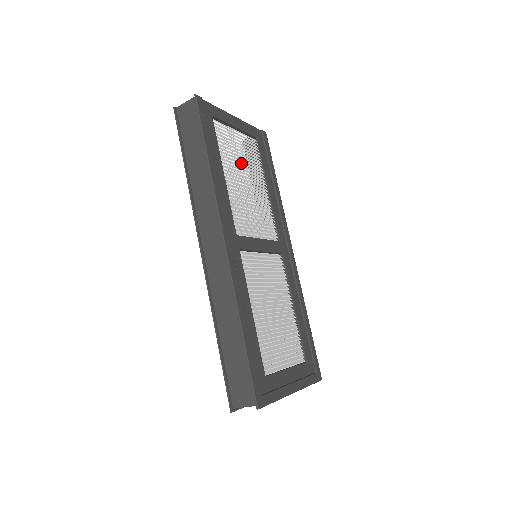
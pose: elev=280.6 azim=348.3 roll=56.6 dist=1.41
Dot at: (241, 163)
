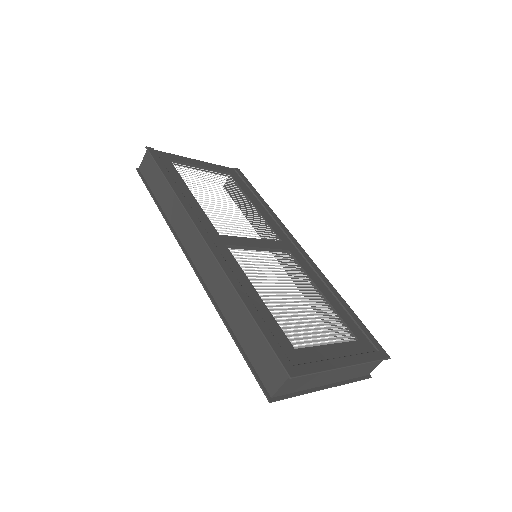
Dot at: (214, 189)
